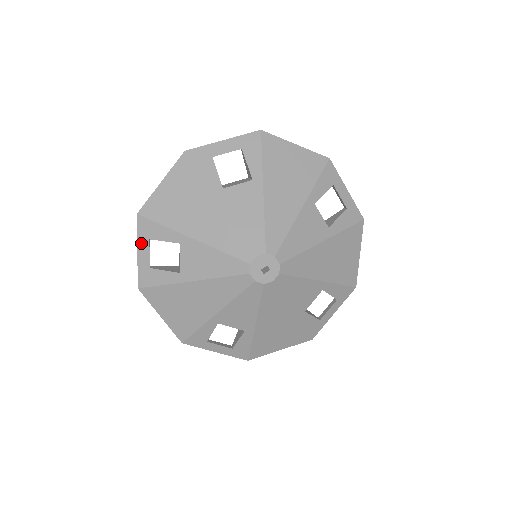
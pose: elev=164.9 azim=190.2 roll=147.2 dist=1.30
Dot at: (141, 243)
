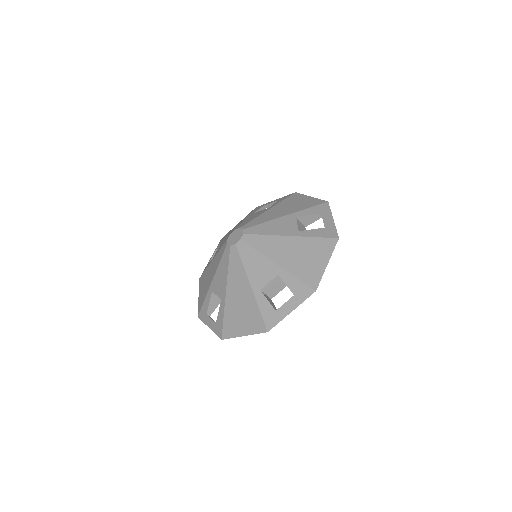
Dot at: (207, 322)
